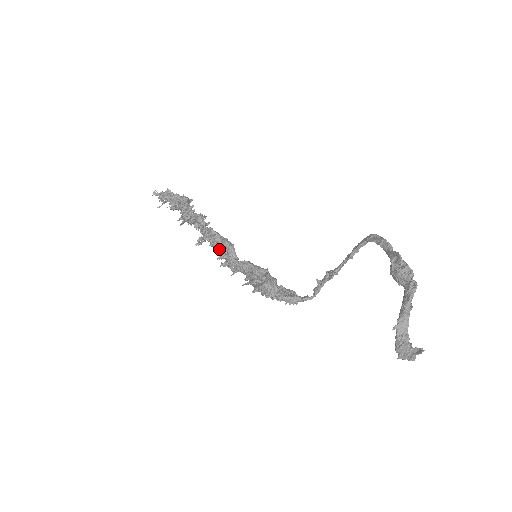
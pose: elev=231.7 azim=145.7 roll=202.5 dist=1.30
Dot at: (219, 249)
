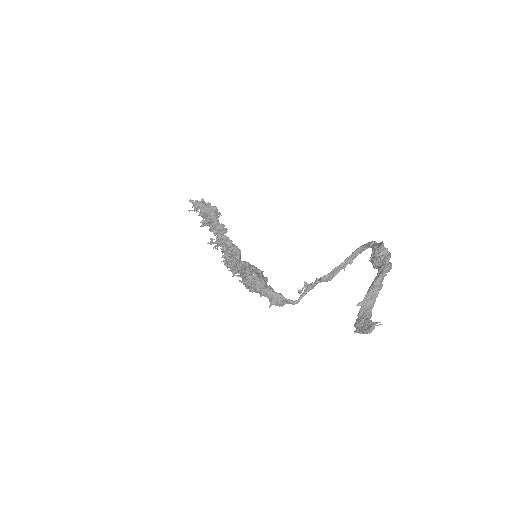
Dot at: occluded
